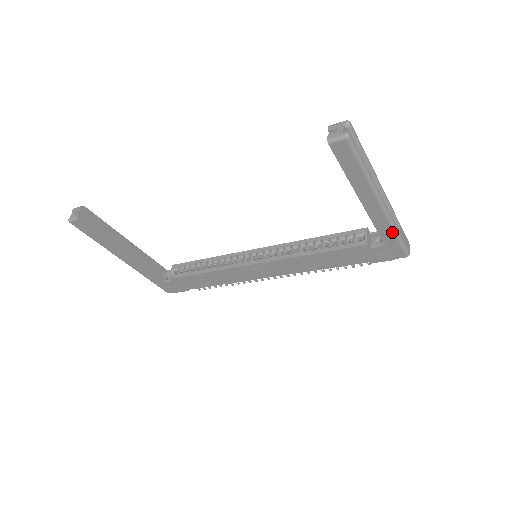
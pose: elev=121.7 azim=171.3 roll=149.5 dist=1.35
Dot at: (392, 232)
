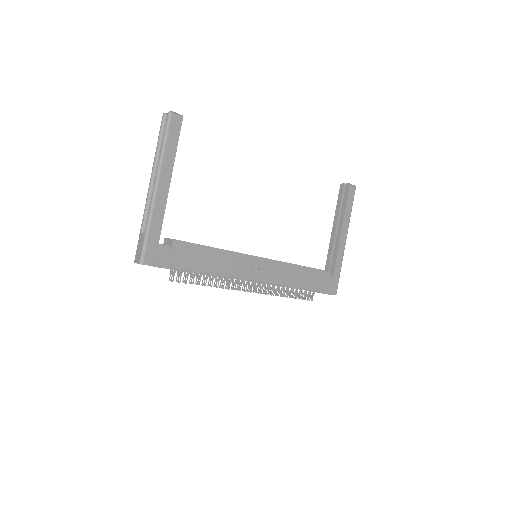
Dot at: (340, 266)
